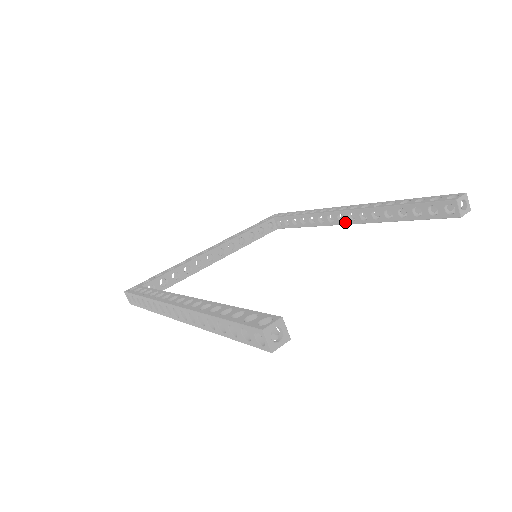
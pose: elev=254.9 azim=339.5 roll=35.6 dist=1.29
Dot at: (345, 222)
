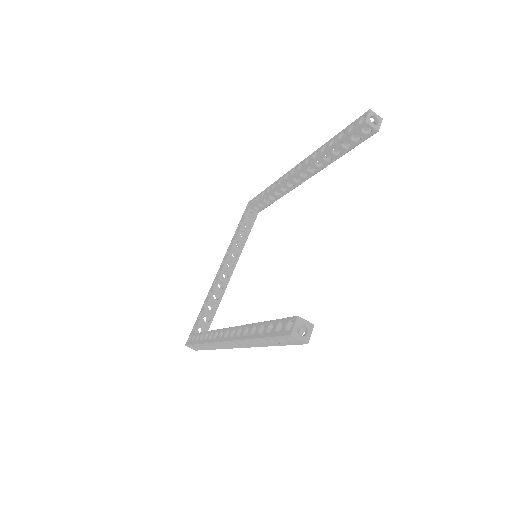
Dot at: (302, 181)
